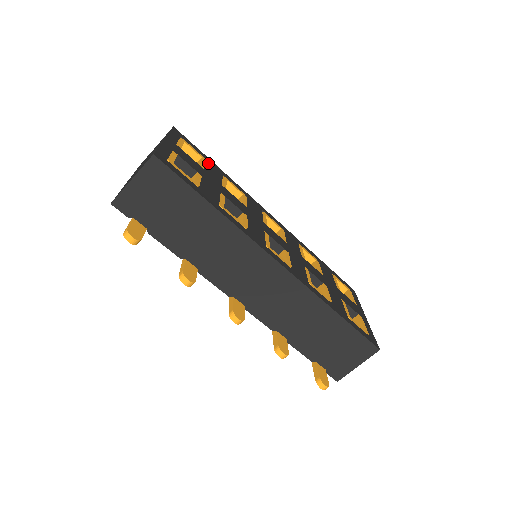
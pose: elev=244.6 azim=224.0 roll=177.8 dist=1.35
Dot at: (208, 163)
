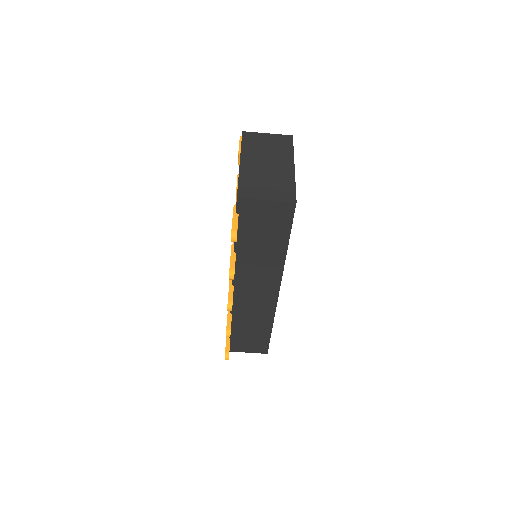
Dot at: occluded
